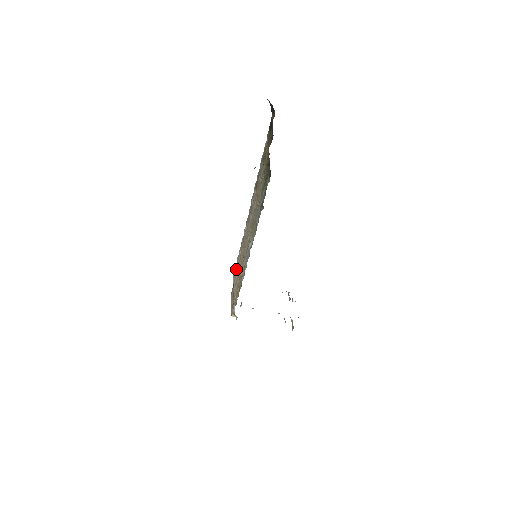
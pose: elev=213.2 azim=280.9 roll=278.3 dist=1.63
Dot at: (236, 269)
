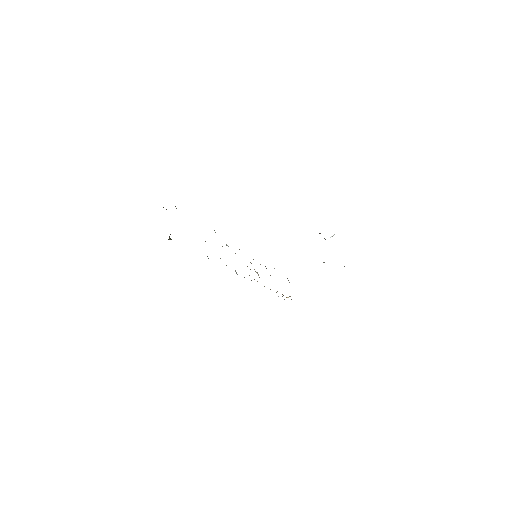
Dot at: occluded
